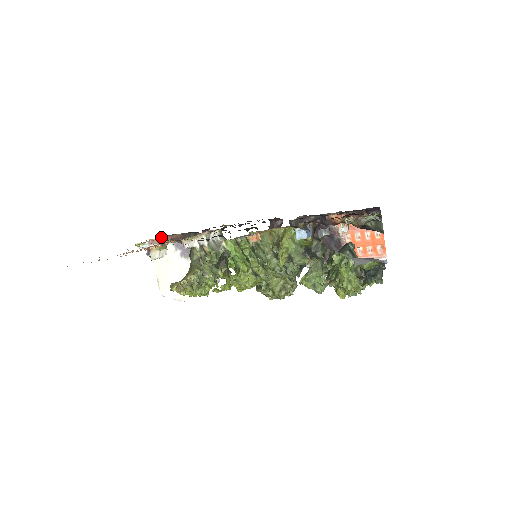
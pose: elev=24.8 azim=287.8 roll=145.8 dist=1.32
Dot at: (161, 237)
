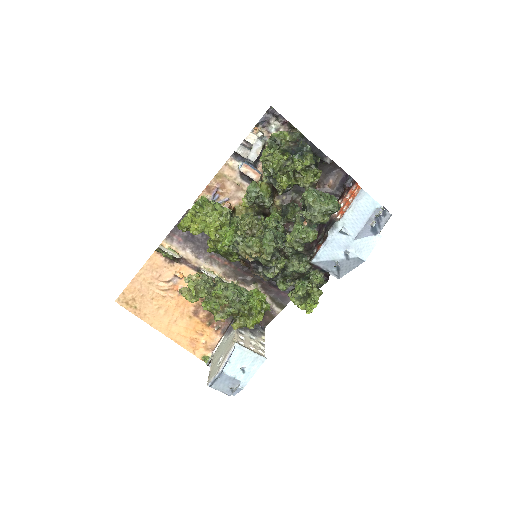
Dot at: (215, 328)
